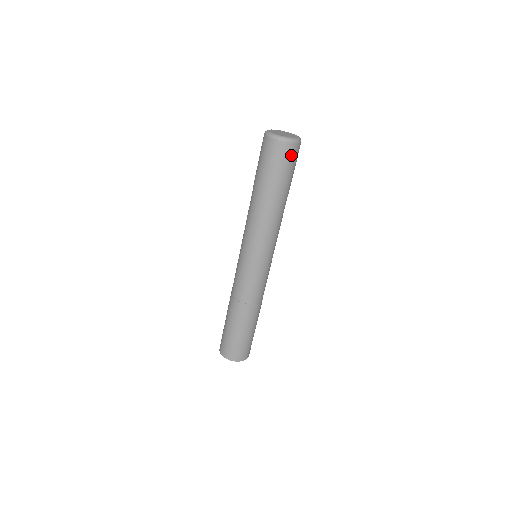
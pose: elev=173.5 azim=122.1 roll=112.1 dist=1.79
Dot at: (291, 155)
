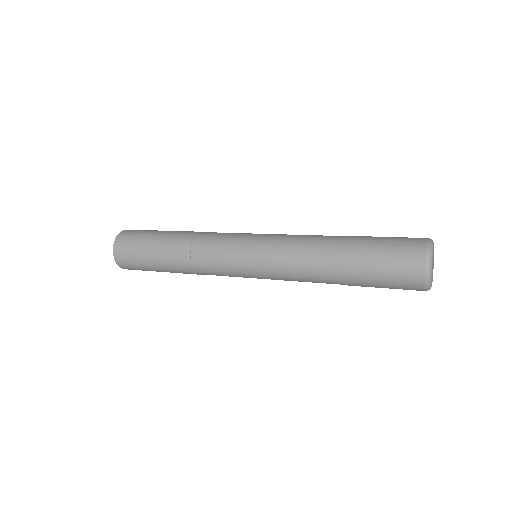
Dot at: occluded
